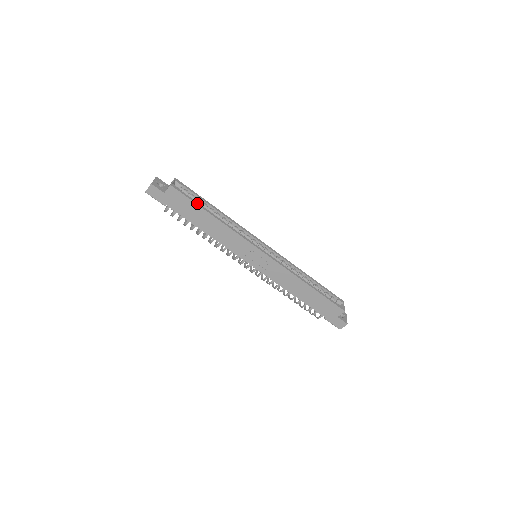
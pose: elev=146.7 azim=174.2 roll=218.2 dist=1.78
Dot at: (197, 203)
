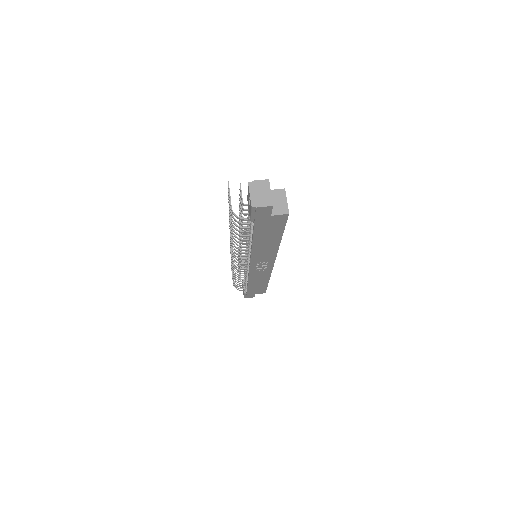
Dot at: (284, 229)
